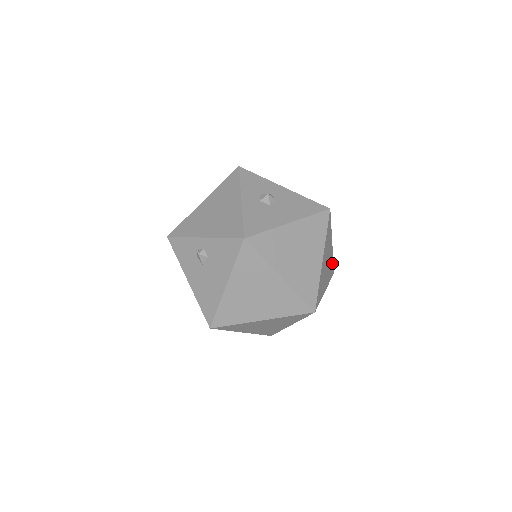
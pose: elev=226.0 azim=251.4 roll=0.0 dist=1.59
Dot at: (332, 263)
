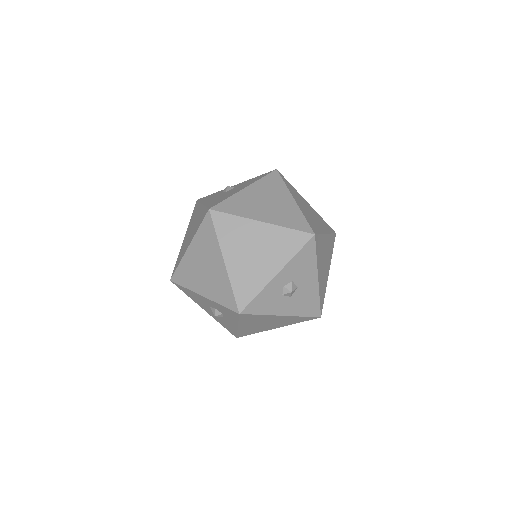
Dot at: (324, 295)
